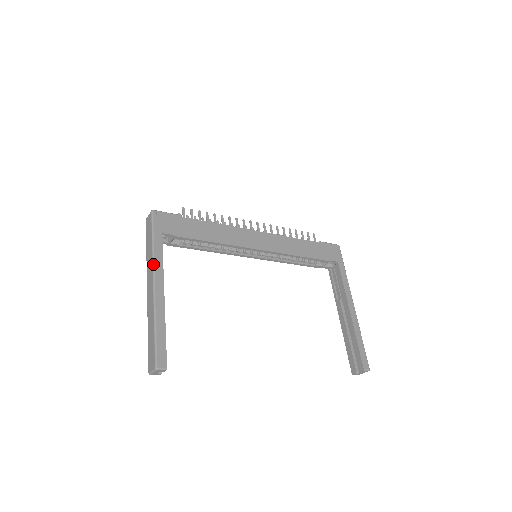
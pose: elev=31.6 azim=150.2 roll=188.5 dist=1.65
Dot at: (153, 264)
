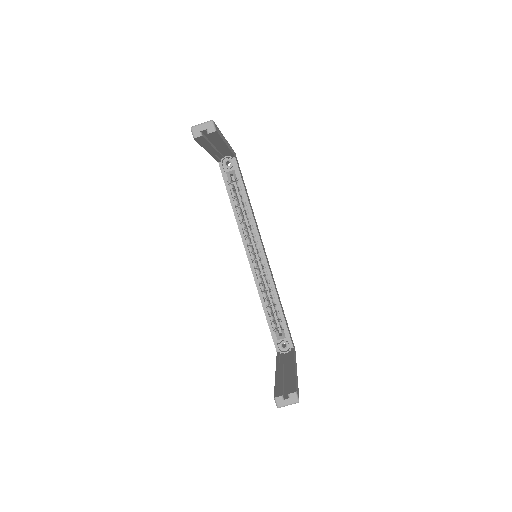
Dot at: occluded
